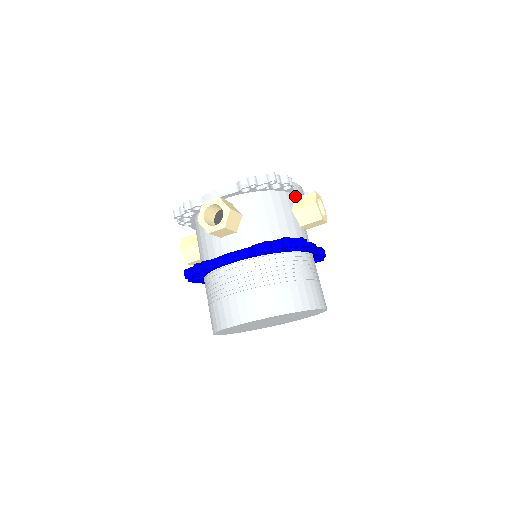
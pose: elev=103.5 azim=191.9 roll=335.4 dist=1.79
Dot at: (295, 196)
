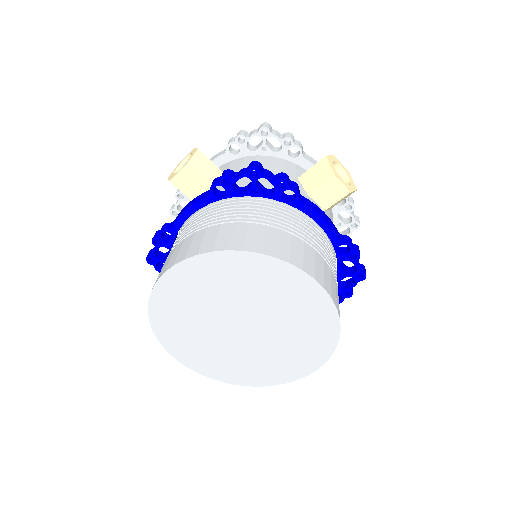
Dot at: occluded
